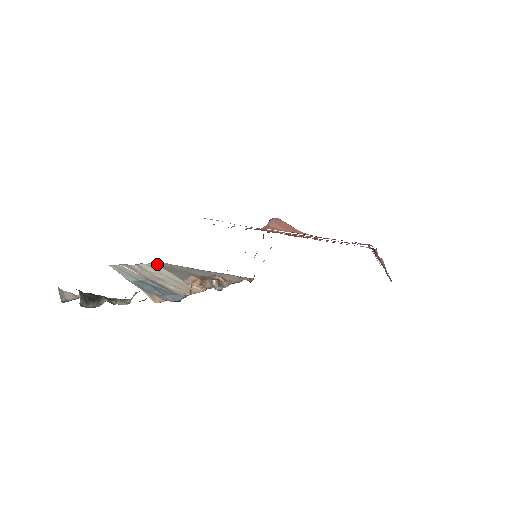
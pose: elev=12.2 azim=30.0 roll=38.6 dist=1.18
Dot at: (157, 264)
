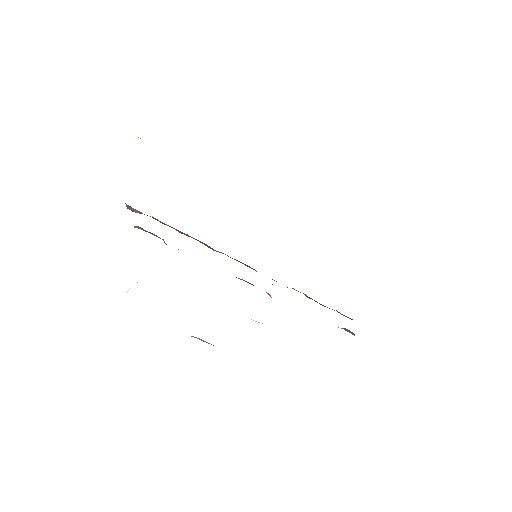
Dot at: occluded
